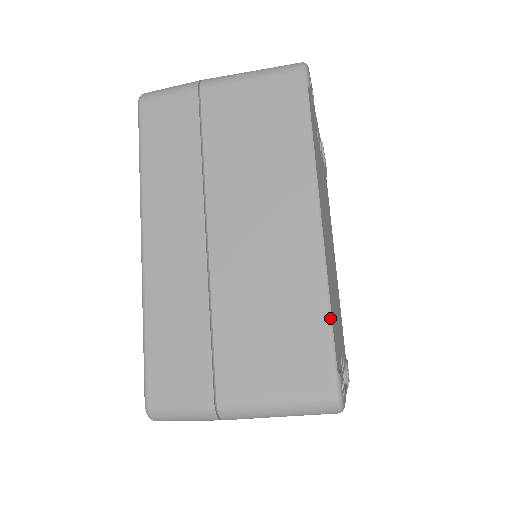
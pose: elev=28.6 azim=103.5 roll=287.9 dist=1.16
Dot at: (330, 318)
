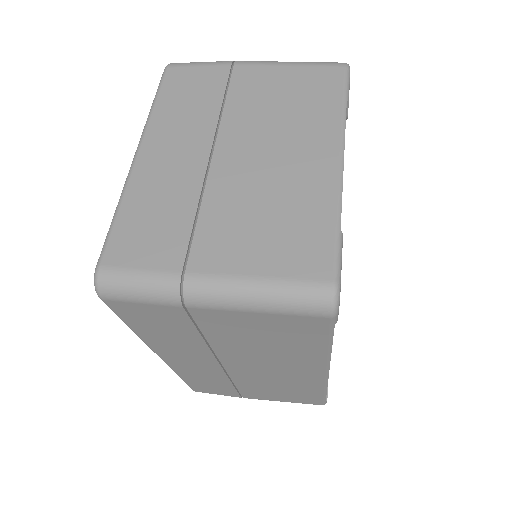
Dot at: (325, 394)
